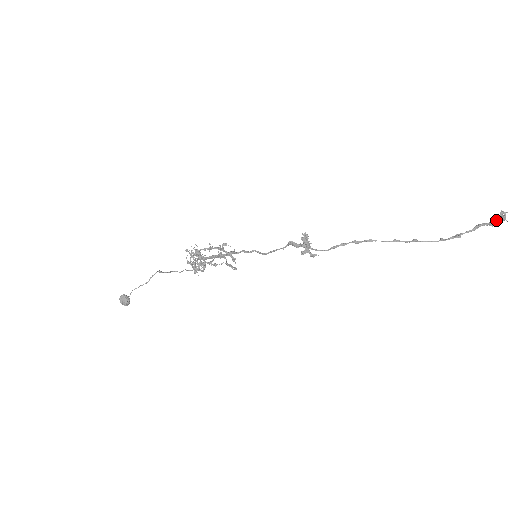
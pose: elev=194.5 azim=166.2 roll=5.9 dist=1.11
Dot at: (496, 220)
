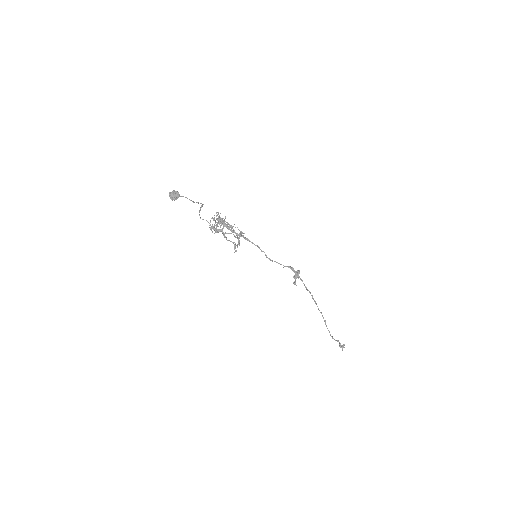
Dot at: (341, 346)
